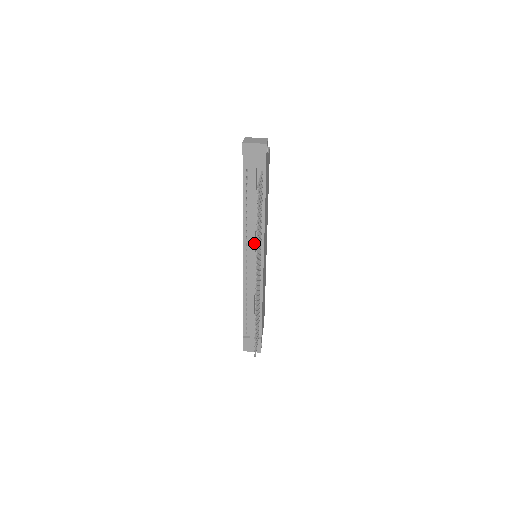
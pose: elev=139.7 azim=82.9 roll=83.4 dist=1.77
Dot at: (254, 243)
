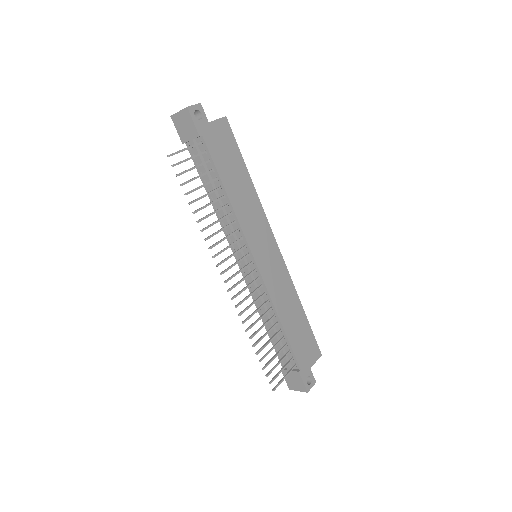
Dot at: (233, 236)
